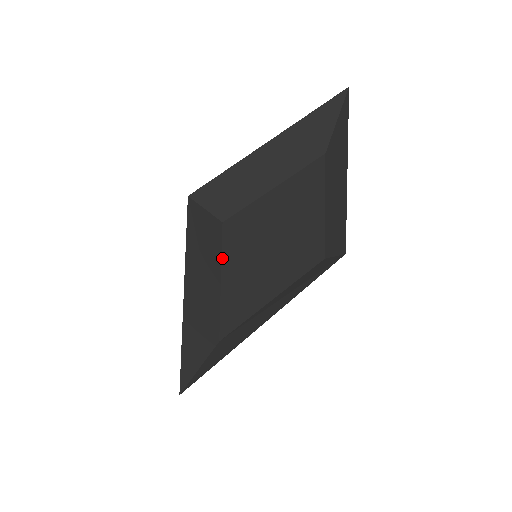
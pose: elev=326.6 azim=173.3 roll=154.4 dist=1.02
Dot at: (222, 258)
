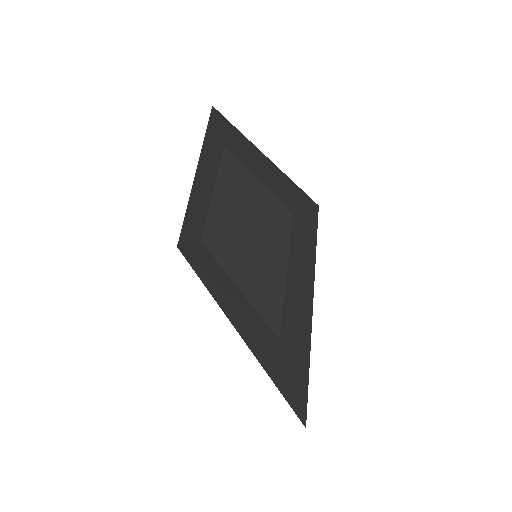
Dot at: (222, 267)
